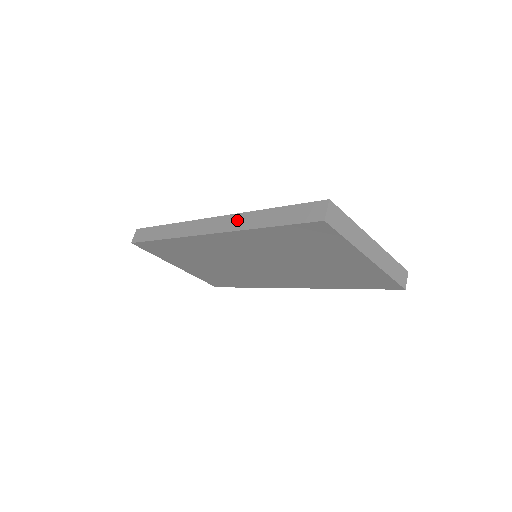
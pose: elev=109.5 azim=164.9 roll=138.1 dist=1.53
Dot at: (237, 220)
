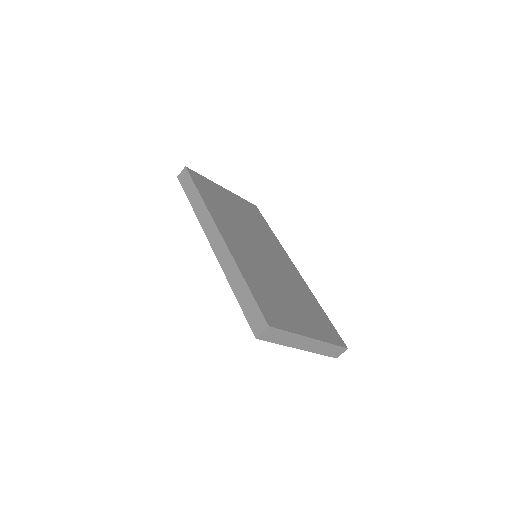
Dot at: (227, 260)
